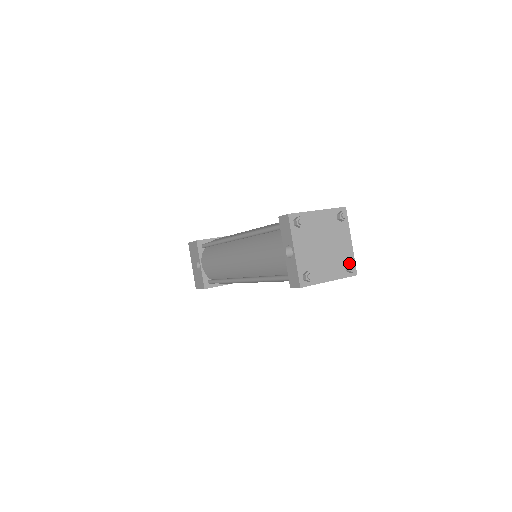
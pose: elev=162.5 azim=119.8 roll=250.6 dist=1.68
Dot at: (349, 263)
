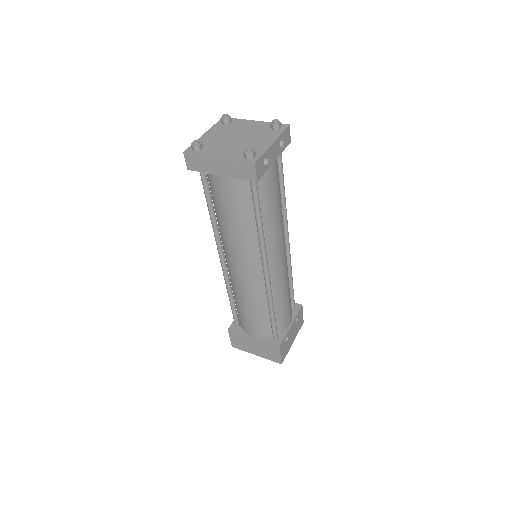
Dot at: occluded
